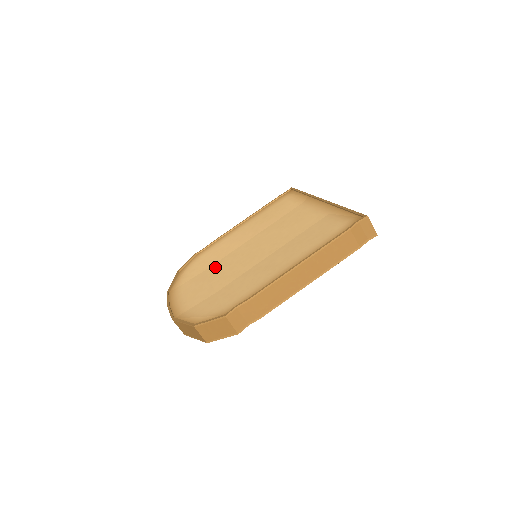
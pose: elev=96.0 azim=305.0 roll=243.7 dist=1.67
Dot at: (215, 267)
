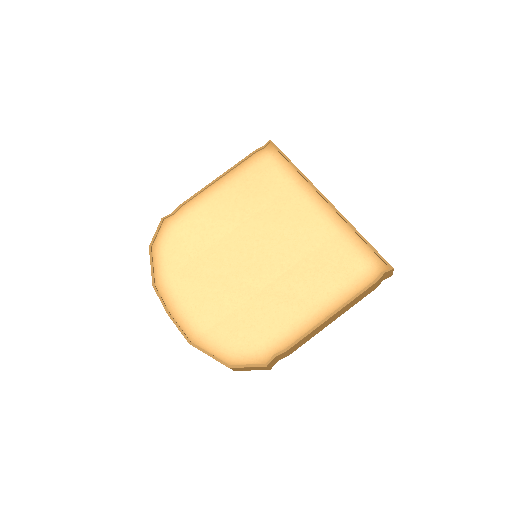
Dot at: (208, 261)
